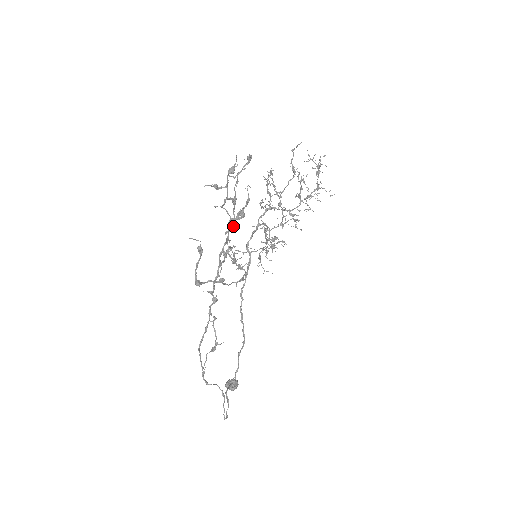
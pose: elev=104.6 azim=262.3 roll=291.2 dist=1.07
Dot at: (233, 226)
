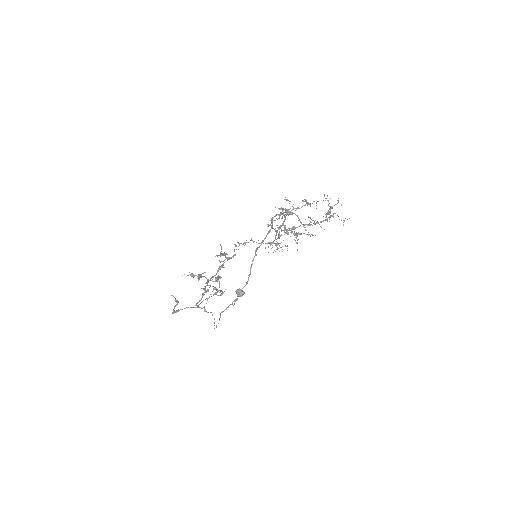
Dot at: occluded
